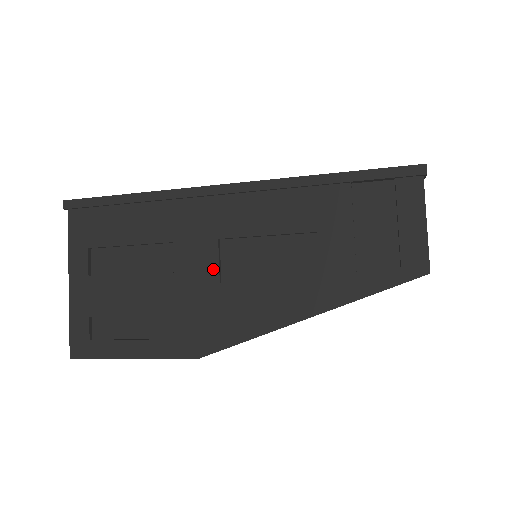
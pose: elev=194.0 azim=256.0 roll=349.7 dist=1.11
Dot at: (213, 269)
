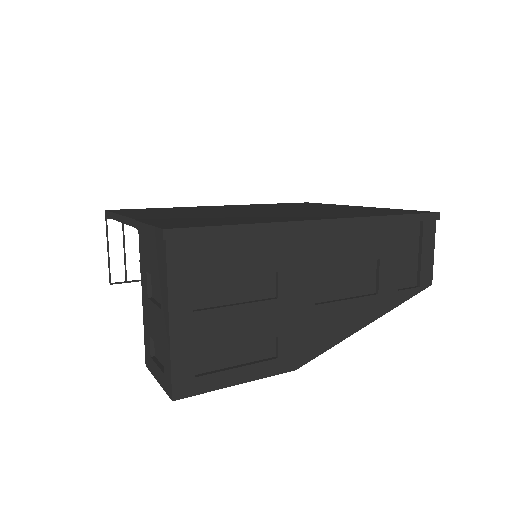
Dot at: (310, 294)
